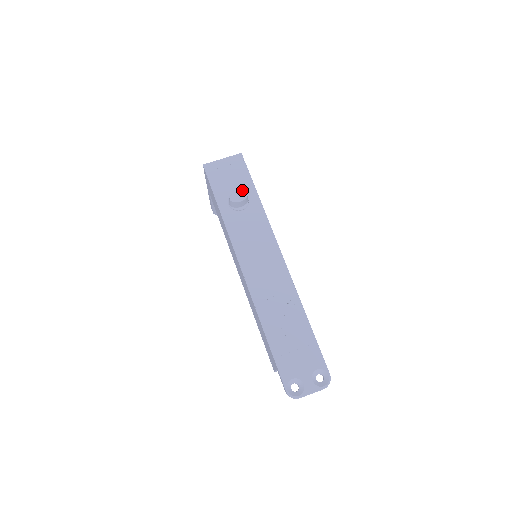
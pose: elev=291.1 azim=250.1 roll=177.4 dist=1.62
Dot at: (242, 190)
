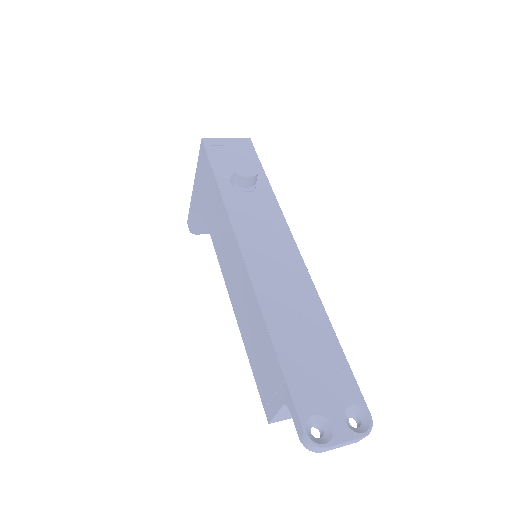
Dot at: occluded
